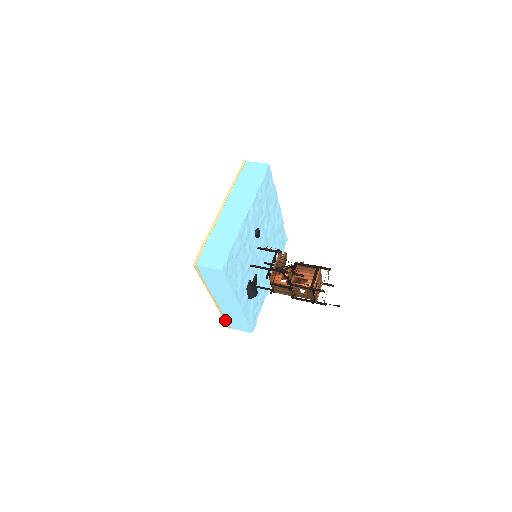
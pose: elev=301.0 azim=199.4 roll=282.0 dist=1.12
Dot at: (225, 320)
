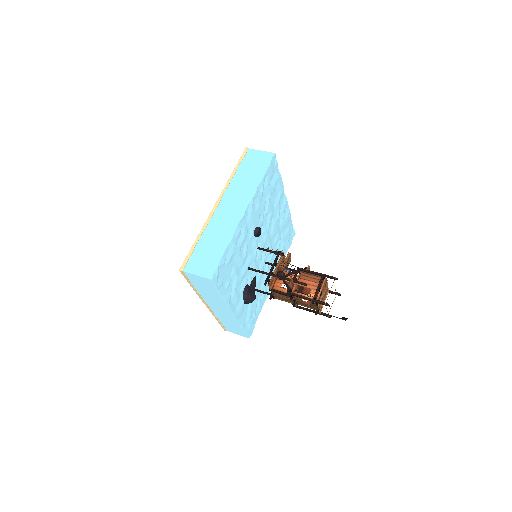
Dot at: (220, 323)
